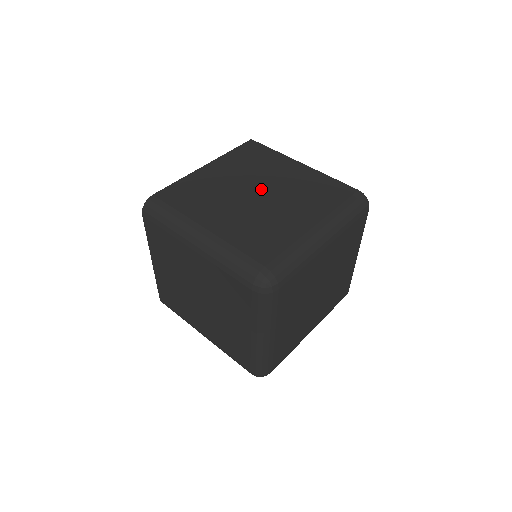
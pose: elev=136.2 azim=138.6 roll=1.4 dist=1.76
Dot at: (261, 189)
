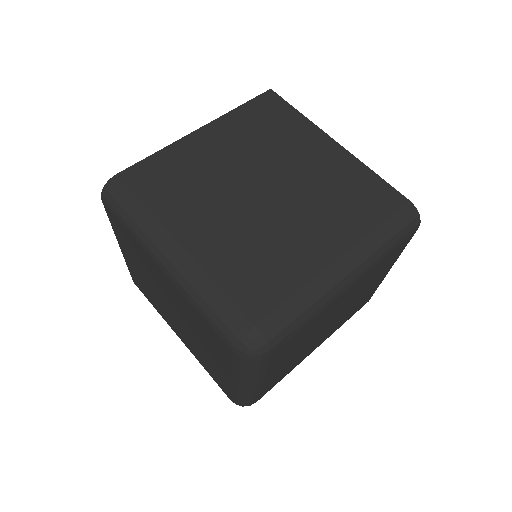
Dot at: (271, 182)
